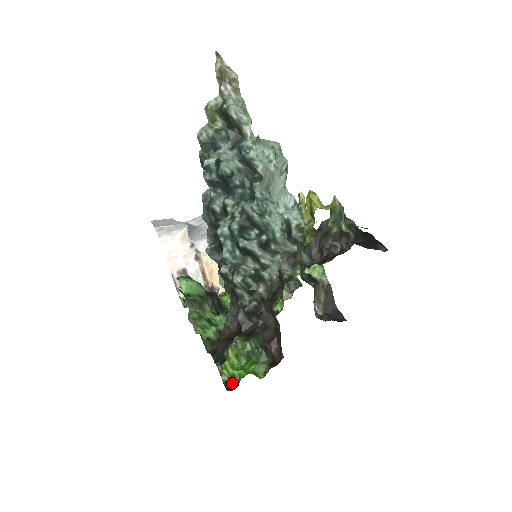
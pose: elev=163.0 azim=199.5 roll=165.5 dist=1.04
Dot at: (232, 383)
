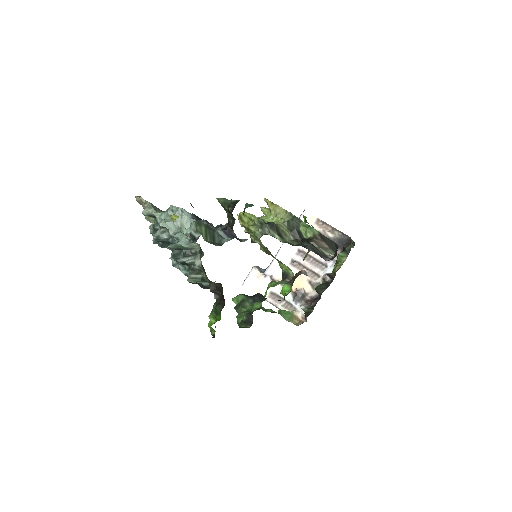
Dot at: occluded
